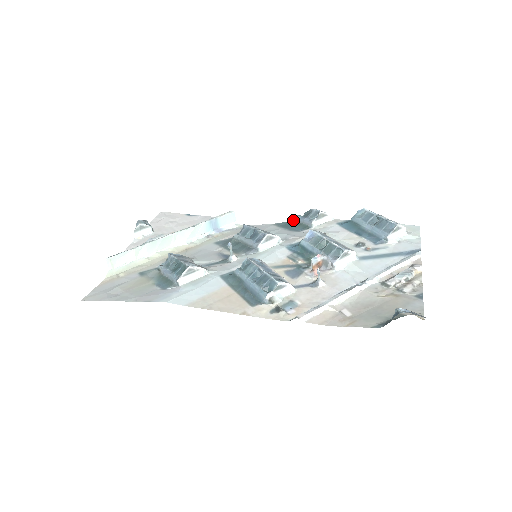
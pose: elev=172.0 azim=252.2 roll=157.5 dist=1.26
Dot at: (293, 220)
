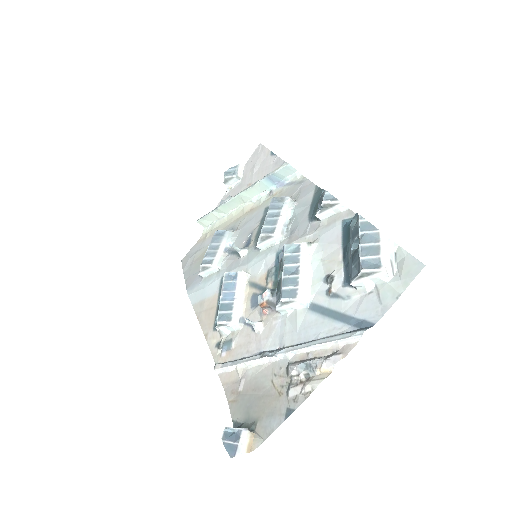
Dot at: occluded
